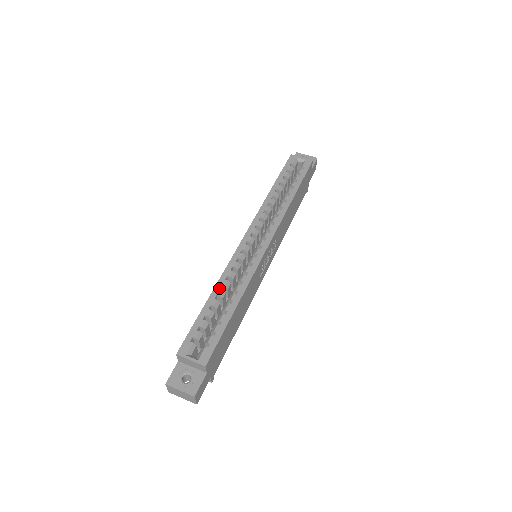
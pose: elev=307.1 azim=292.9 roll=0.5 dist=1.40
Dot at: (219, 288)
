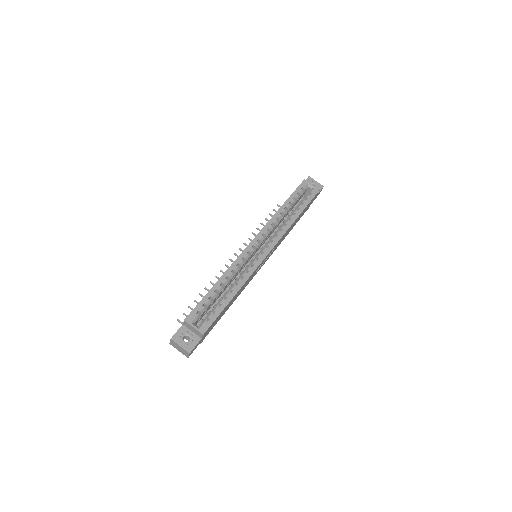
Dot at: (225, 277)
